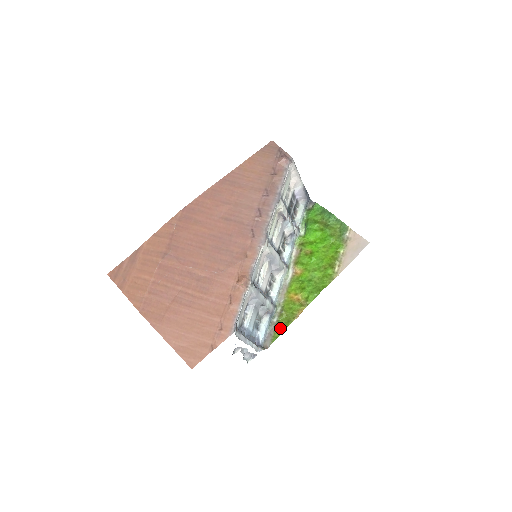
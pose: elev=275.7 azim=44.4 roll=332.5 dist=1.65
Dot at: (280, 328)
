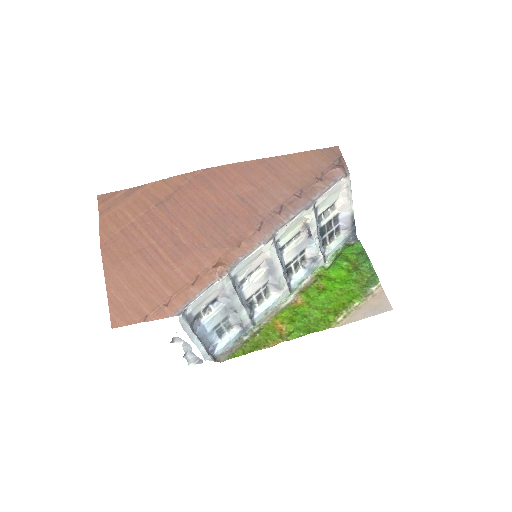
Dot at: (245, 349)
